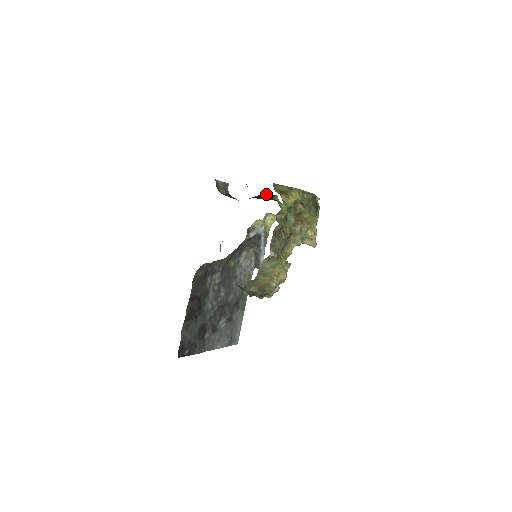
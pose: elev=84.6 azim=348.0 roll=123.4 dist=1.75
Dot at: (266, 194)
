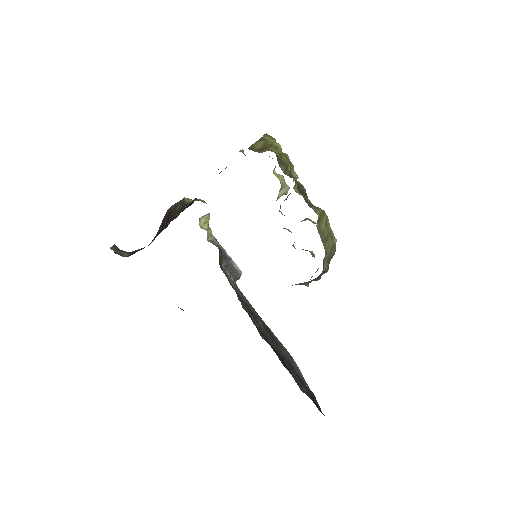
Dot at: (173, 207)
